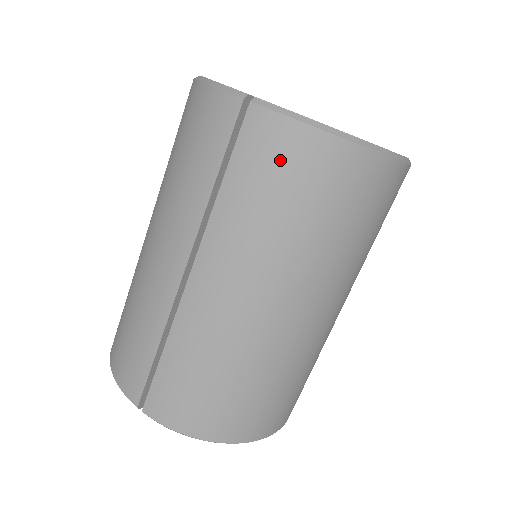
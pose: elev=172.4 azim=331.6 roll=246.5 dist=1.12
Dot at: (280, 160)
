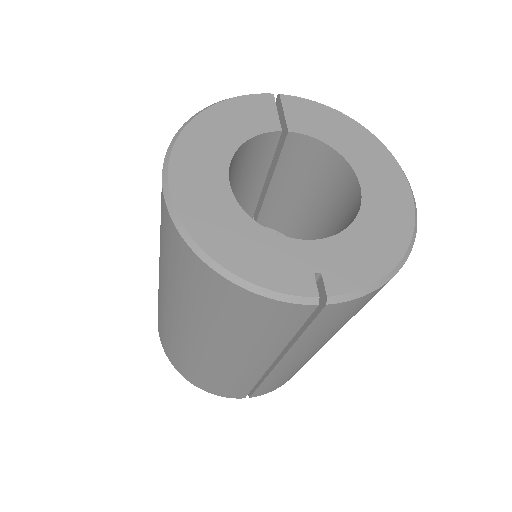
Dot at: (354, 310)
